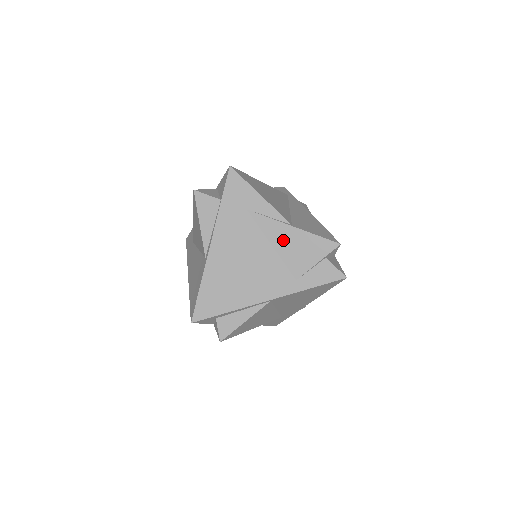
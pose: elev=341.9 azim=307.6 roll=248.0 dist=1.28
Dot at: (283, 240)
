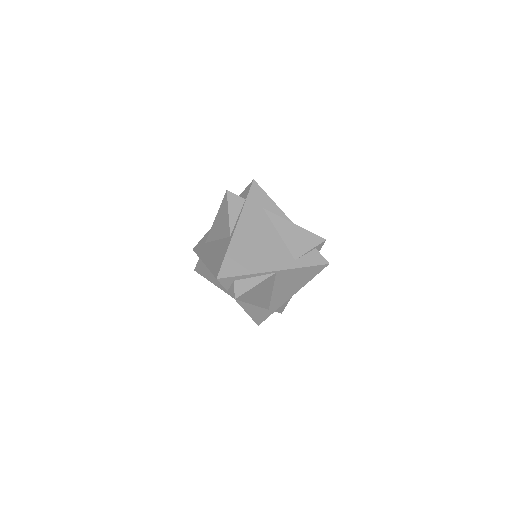
Dot at: (287, 232)
